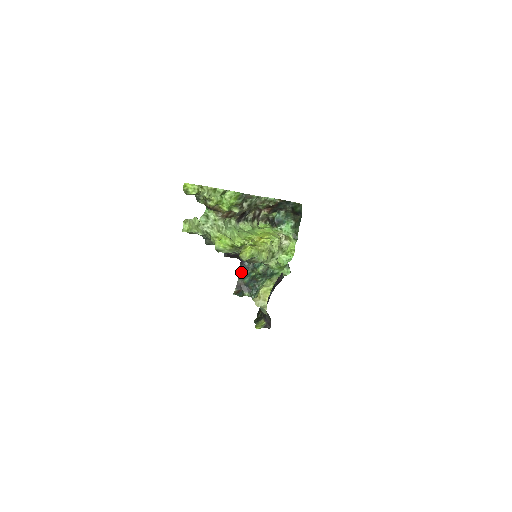
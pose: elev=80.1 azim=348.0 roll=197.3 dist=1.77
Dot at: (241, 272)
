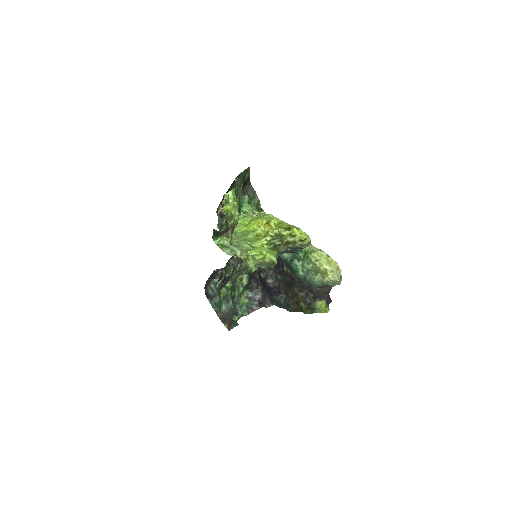
Dot at: (214, 305)
